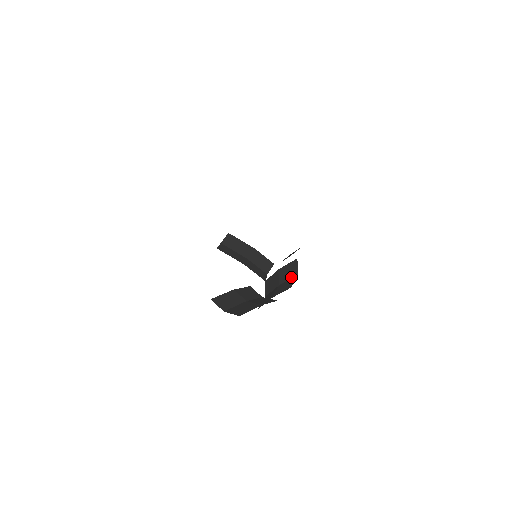
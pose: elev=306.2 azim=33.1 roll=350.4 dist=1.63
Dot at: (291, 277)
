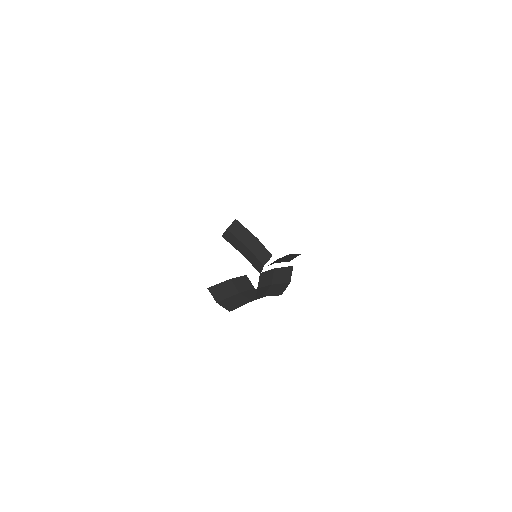
Dot at: (284, 282)
